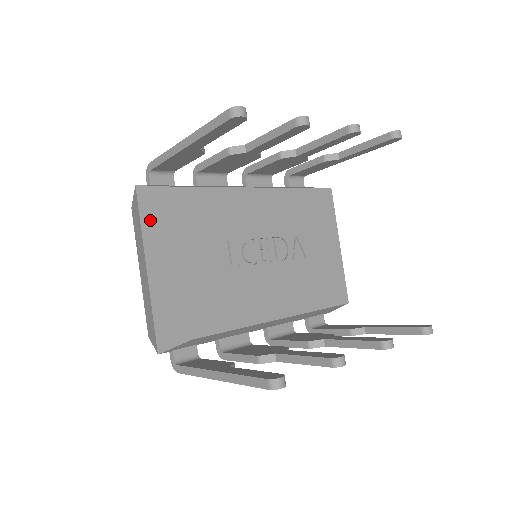
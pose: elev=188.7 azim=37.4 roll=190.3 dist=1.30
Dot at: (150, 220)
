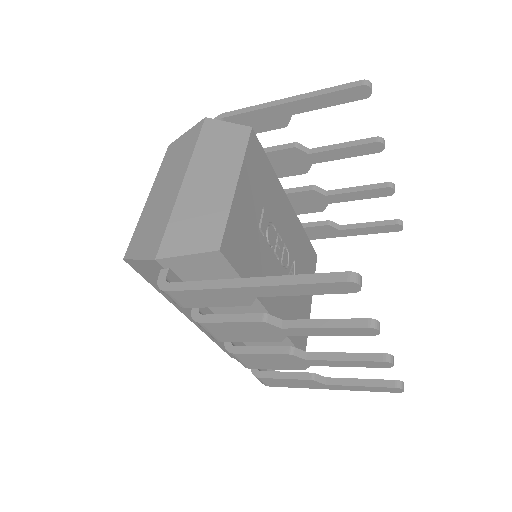
Dot at: (211, 144)
